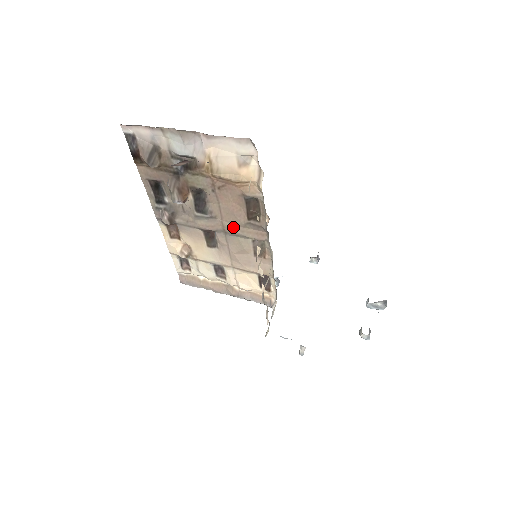
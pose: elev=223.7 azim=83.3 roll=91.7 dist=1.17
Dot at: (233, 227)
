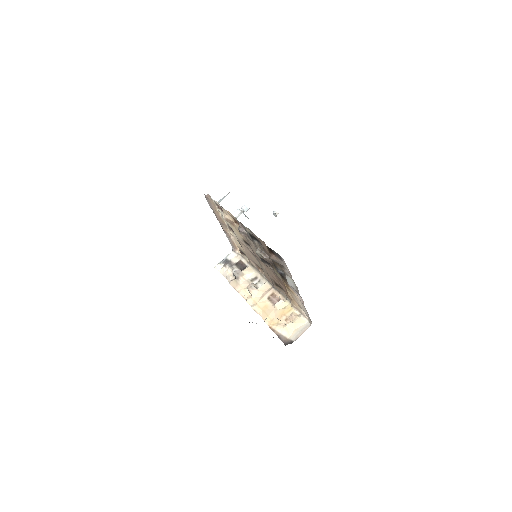
Dot at: (264, 268)
